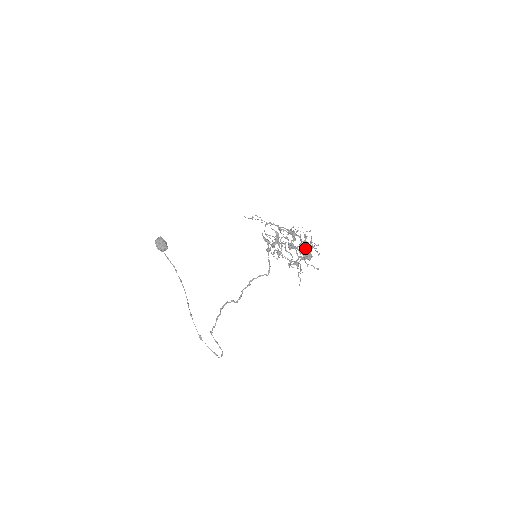
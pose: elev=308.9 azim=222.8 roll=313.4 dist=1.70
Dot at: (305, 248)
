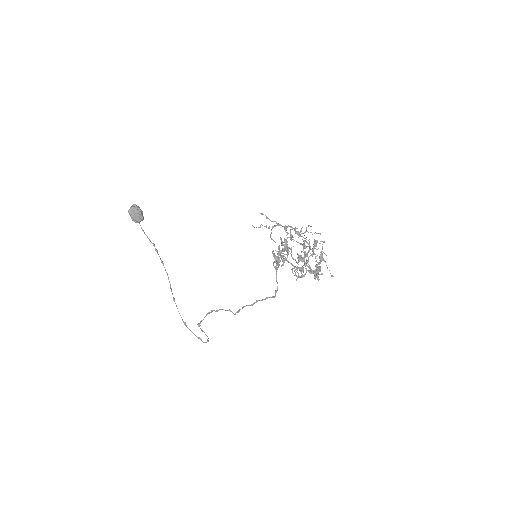
Dot at: (315, 261)
